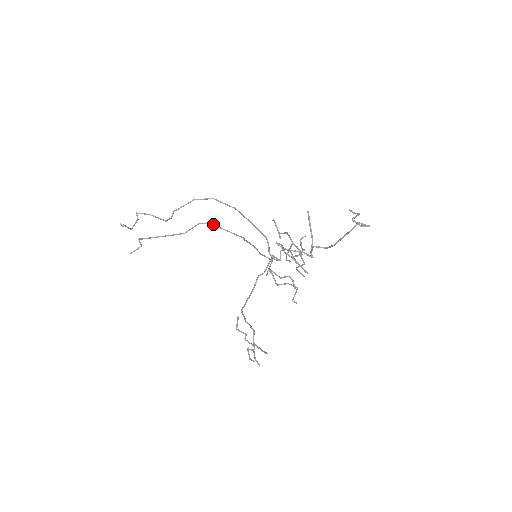
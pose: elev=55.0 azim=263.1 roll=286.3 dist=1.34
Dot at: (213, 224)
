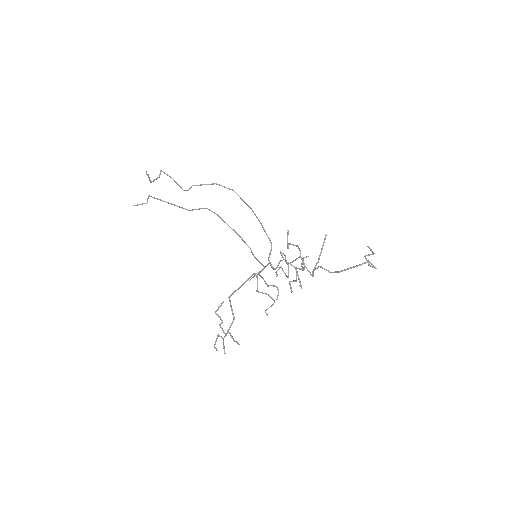
Dot at: (217, 214)
